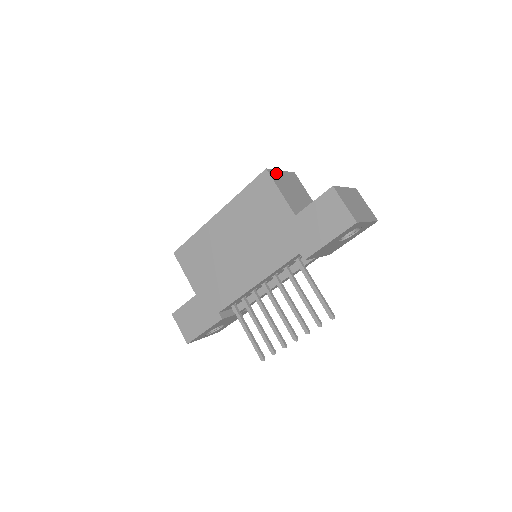
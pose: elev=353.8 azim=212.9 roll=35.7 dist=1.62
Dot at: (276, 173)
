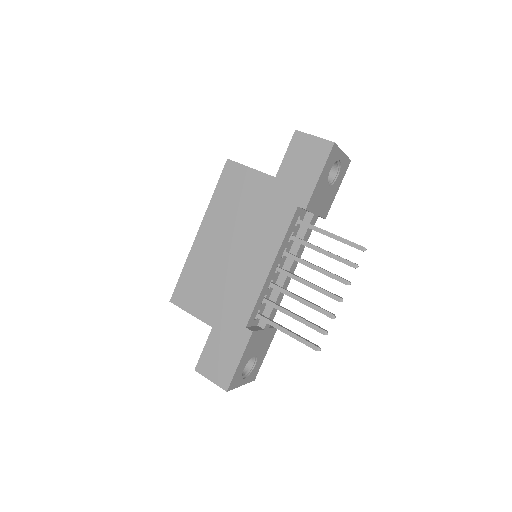
Dot at: occluded
